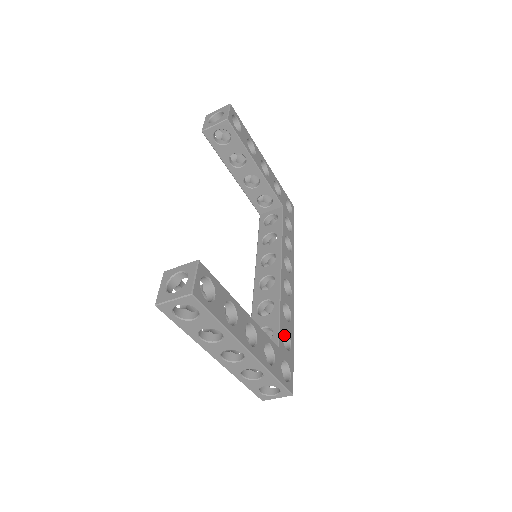
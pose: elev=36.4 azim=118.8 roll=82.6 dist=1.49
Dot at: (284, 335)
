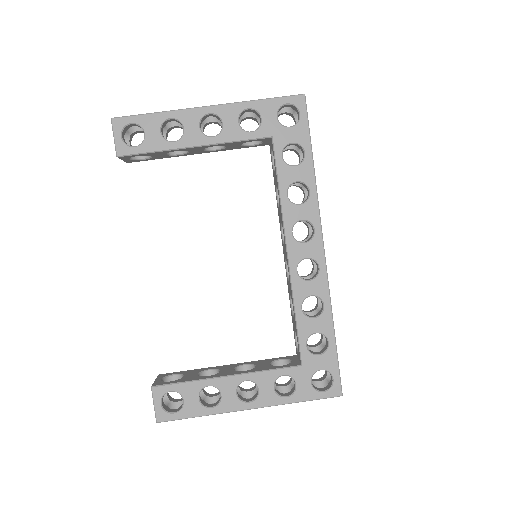
Dot at: (319, 332)
